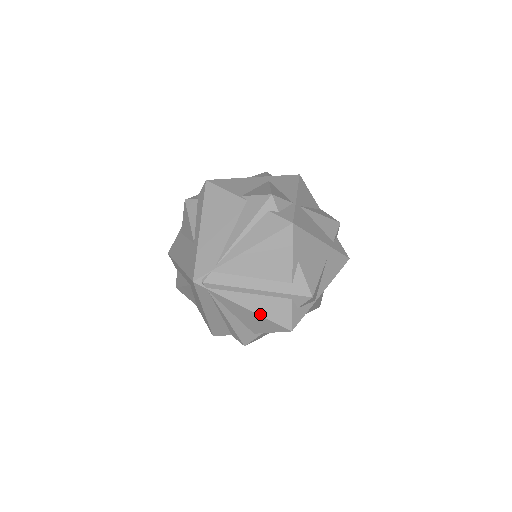
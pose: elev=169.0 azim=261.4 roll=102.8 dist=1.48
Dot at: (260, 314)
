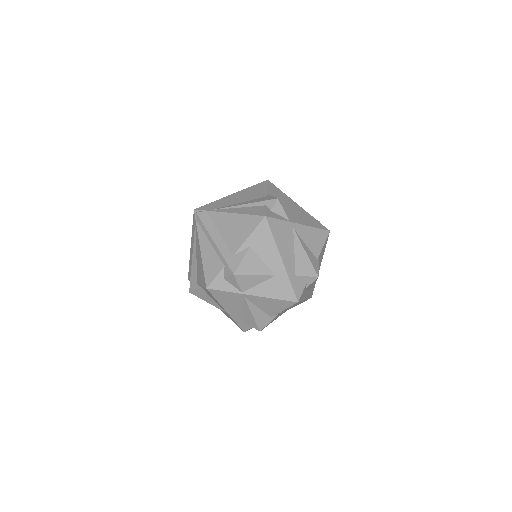
Dot at: (203, 260)
